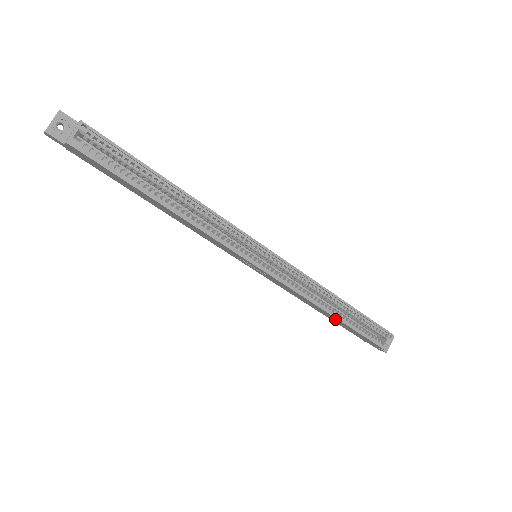
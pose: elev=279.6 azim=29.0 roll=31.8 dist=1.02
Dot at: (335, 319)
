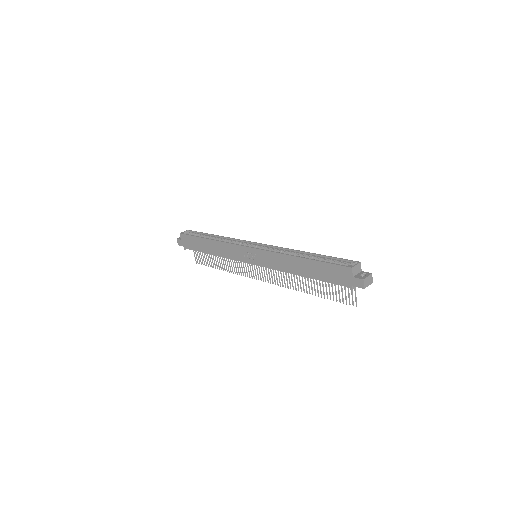
Dot at: (306, 265)
